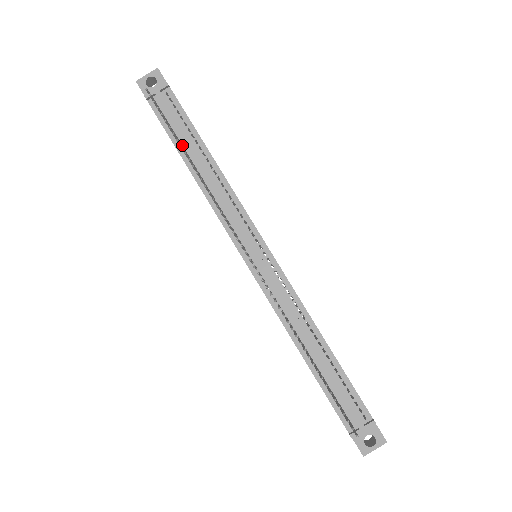
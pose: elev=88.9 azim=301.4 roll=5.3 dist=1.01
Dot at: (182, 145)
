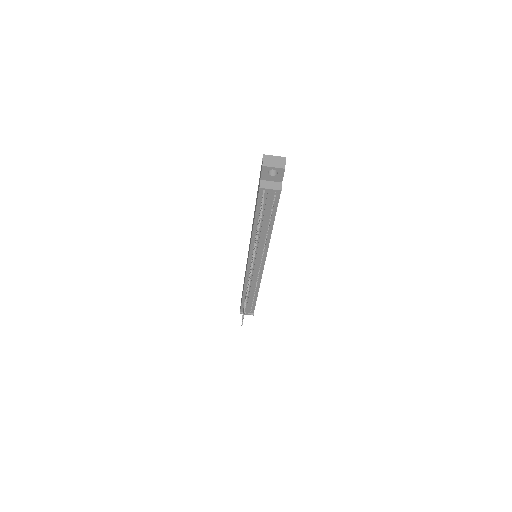
Dot at: occluded
